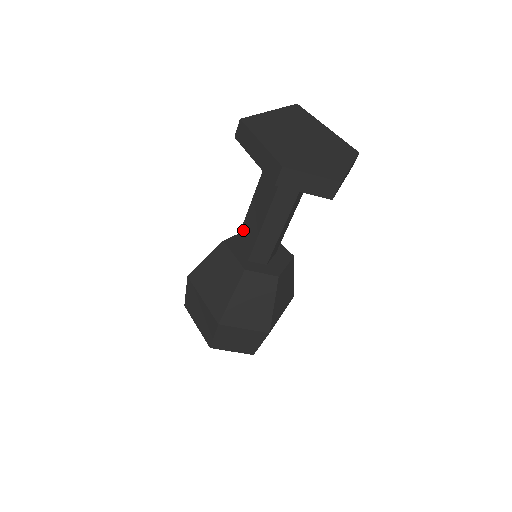
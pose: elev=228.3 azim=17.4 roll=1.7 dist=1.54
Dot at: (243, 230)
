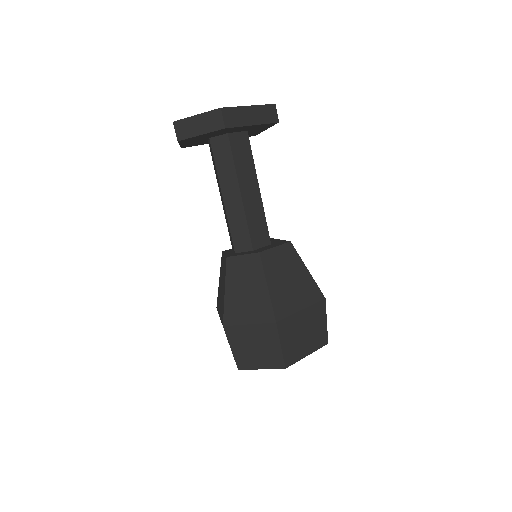
Dot at: (228, 230)
